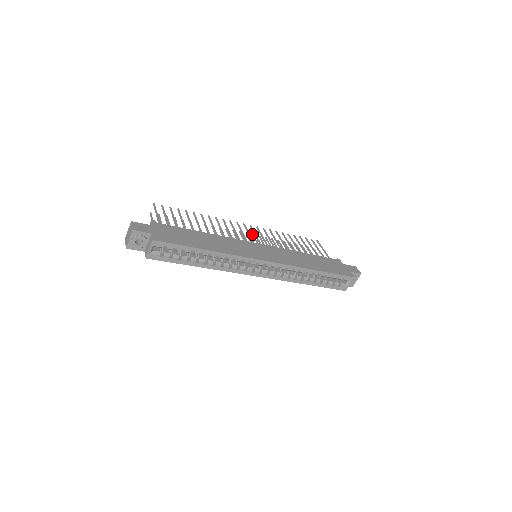
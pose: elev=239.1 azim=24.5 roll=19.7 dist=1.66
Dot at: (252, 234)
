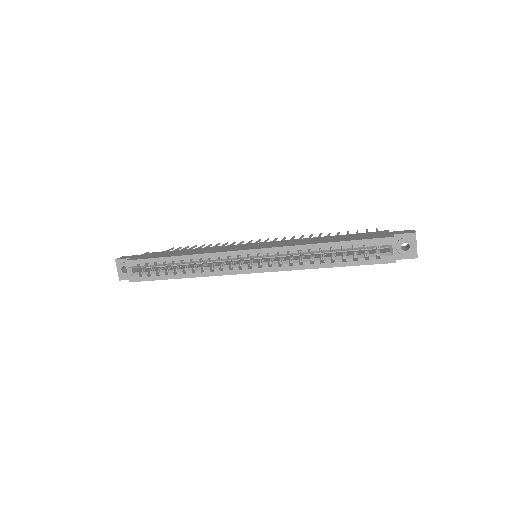
Dot at: occluded
